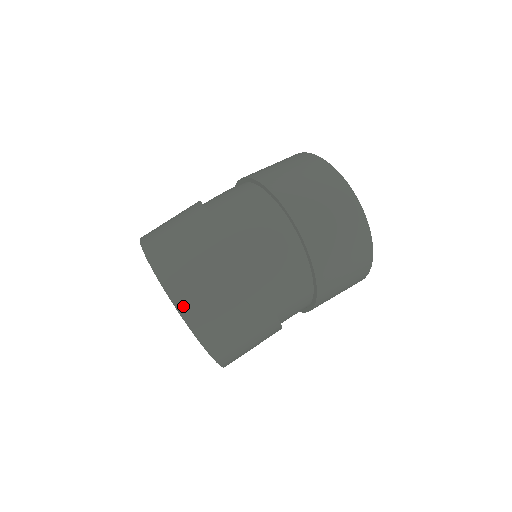
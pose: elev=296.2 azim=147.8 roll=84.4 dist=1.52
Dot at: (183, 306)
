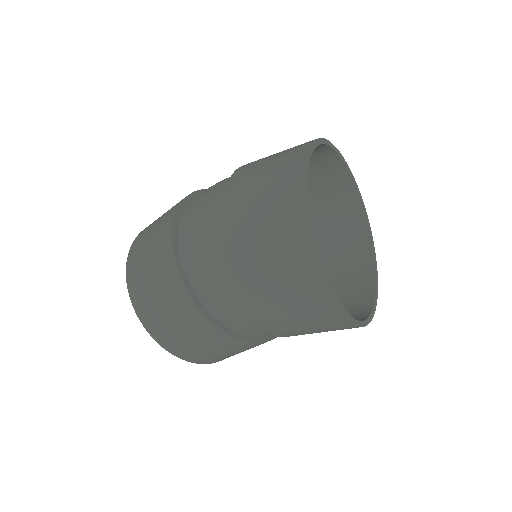
Dot at: (131, 253)
